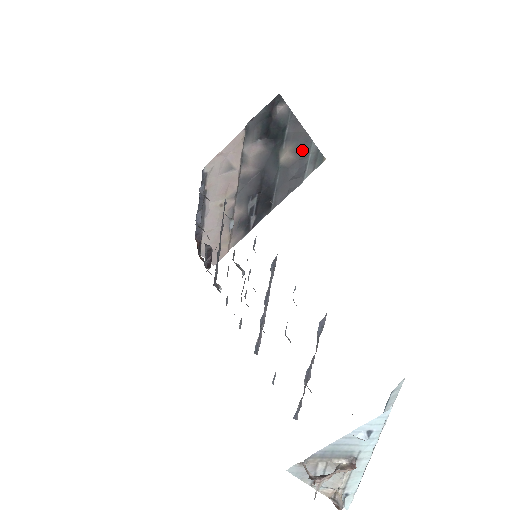
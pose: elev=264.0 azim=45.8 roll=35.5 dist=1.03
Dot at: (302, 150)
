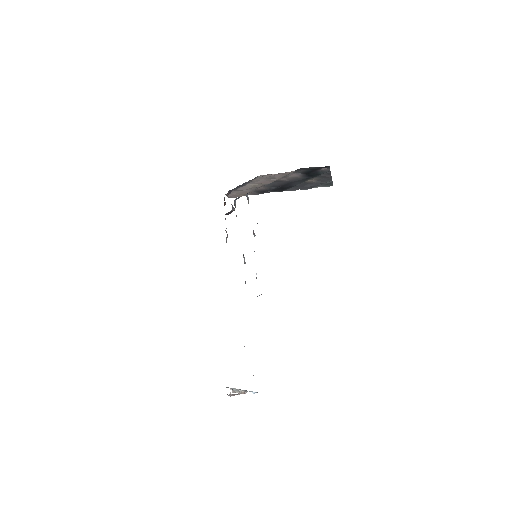
Dot at: (322, 181)
